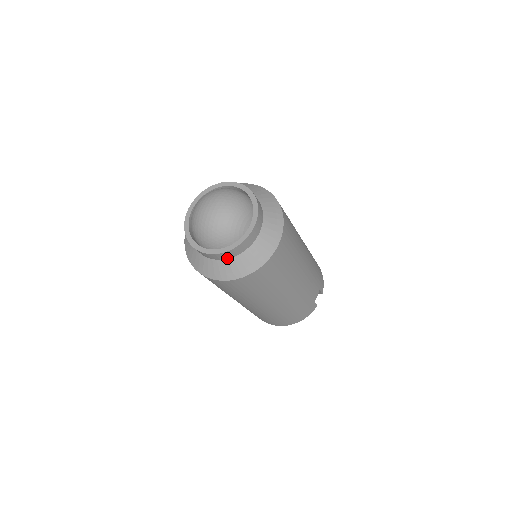
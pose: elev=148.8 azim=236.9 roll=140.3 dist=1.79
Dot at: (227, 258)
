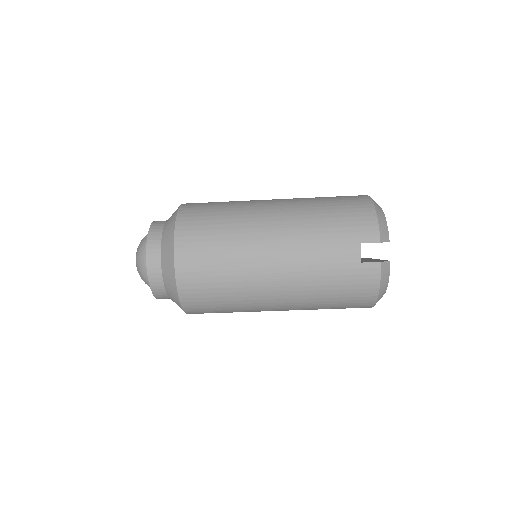
Dot at: (167, 295)
